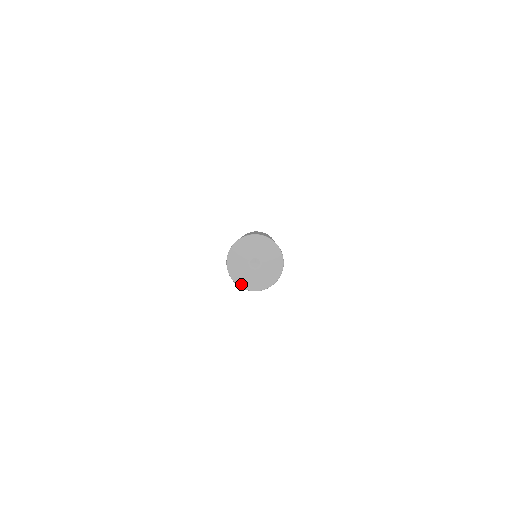
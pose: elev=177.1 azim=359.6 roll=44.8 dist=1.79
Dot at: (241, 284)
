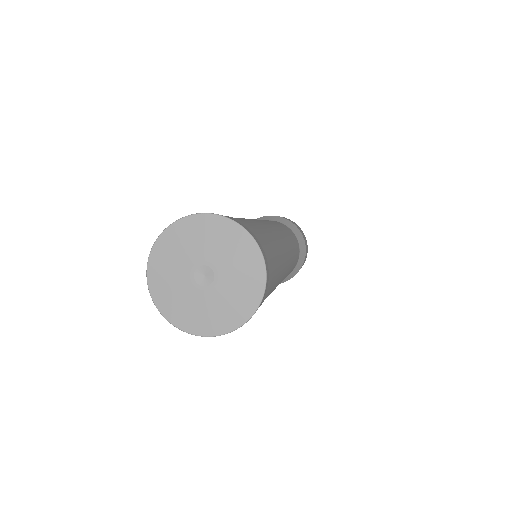
Dot at: (157, 297)
